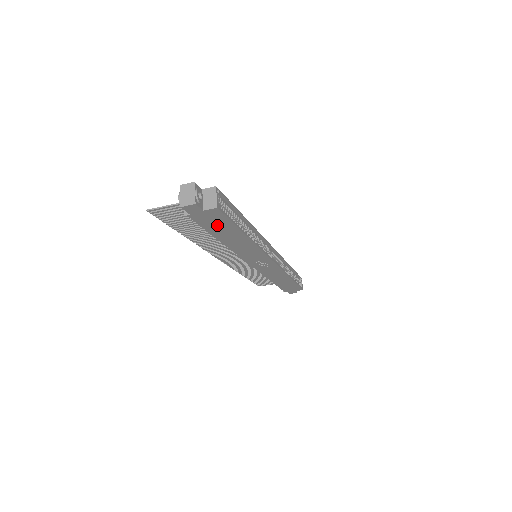
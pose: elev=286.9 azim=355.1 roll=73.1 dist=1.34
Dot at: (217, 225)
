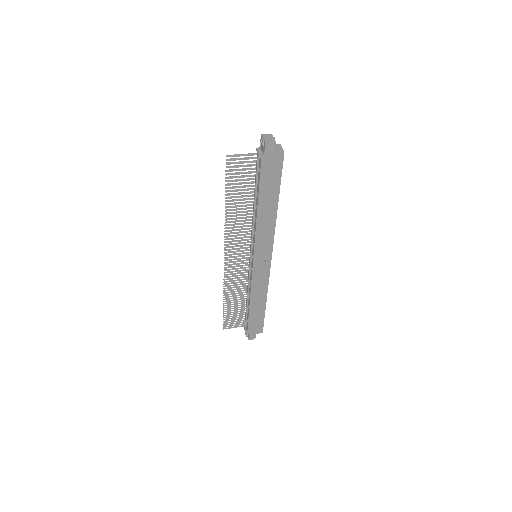
Dot at: (270, 178)
